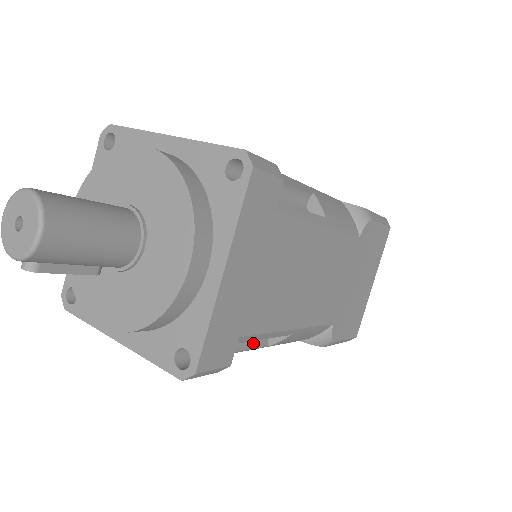
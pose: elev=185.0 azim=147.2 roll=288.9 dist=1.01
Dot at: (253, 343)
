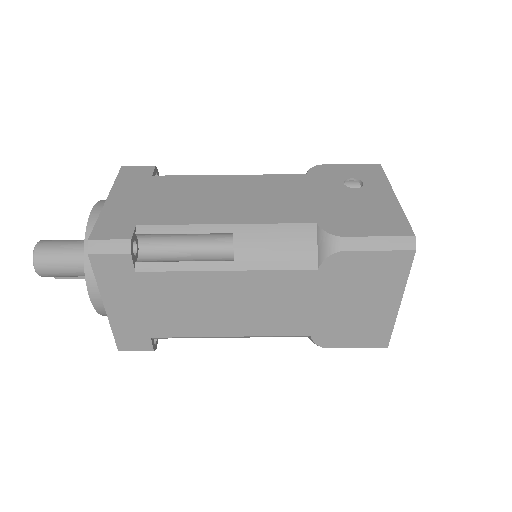
Dot at: occluded
